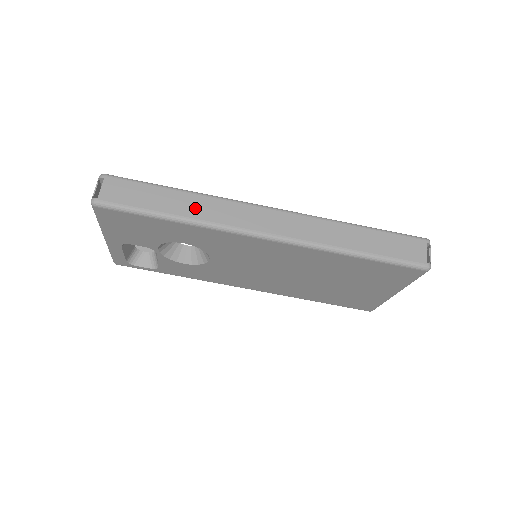
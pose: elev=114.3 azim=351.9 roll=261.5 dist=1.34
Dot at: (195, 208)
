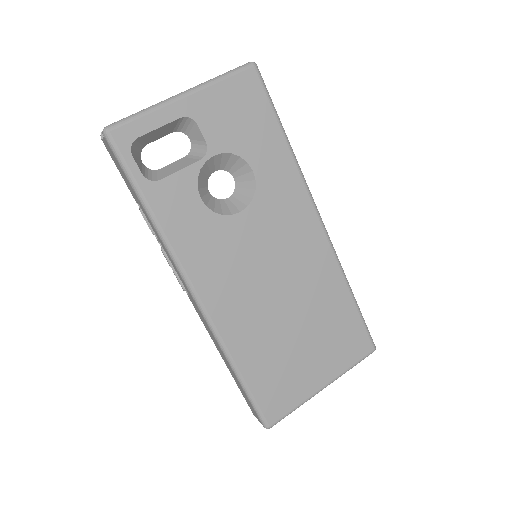
Dot at: occluded
